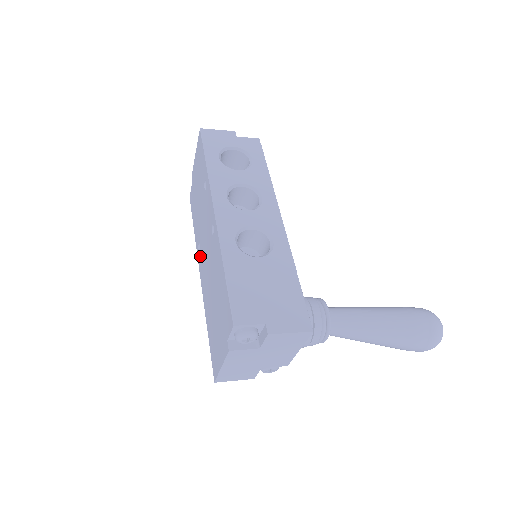
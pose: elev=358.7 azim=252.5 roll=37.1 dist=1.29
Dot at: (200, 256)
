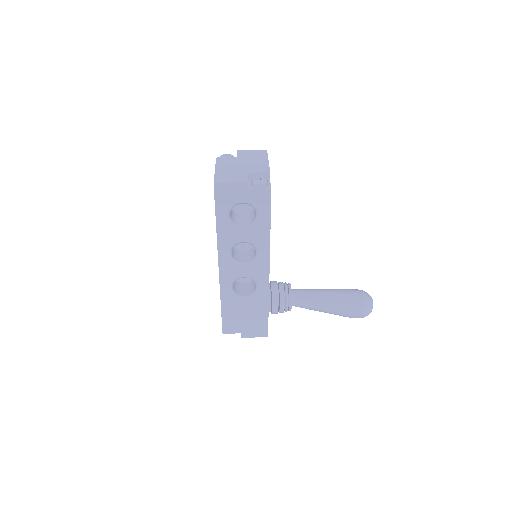
Dot at: occluded
